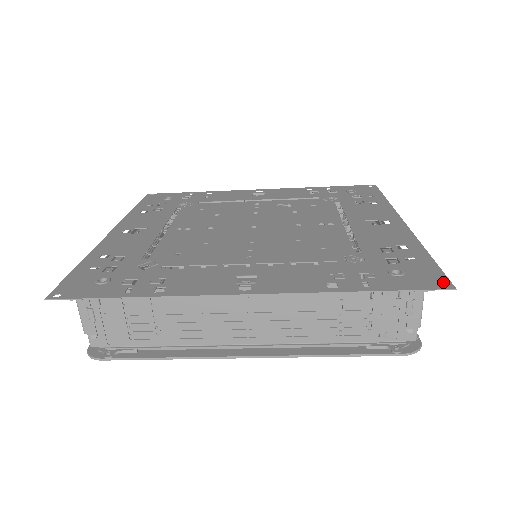
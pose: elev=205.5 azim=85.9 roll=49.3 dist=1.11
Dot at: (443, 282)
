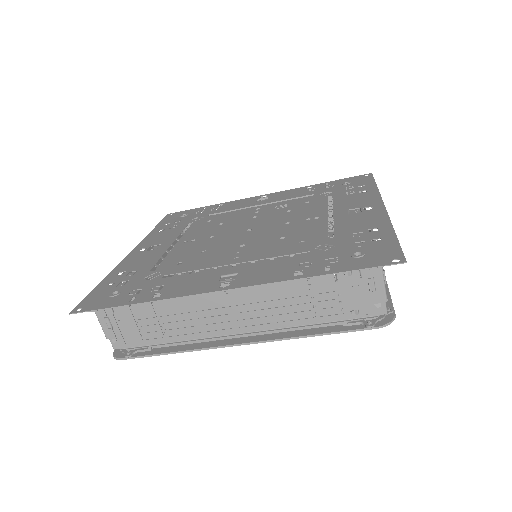
Dot at: (397, 257)
